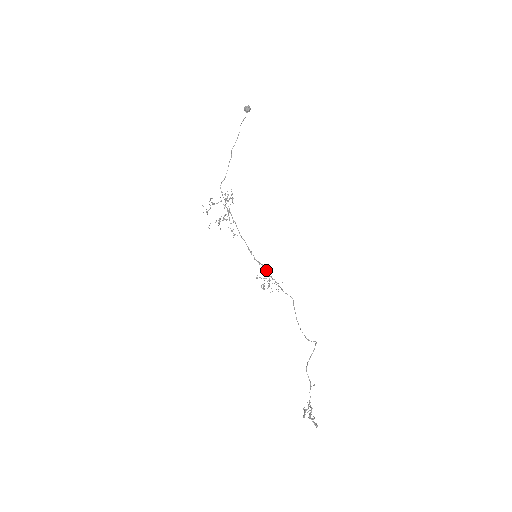
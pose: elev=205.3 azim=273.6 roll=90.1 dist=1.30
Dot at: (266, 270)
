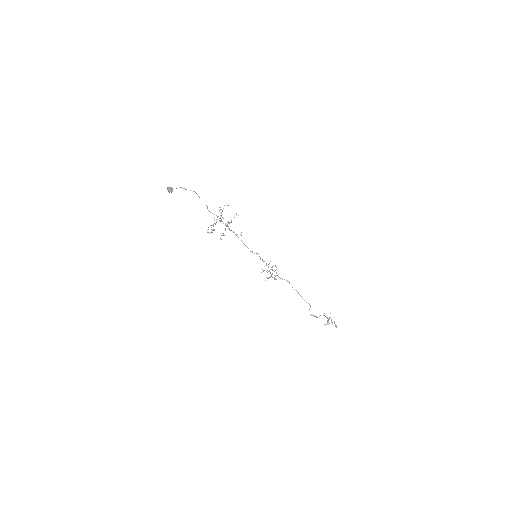
Dot at: (266, 264)
